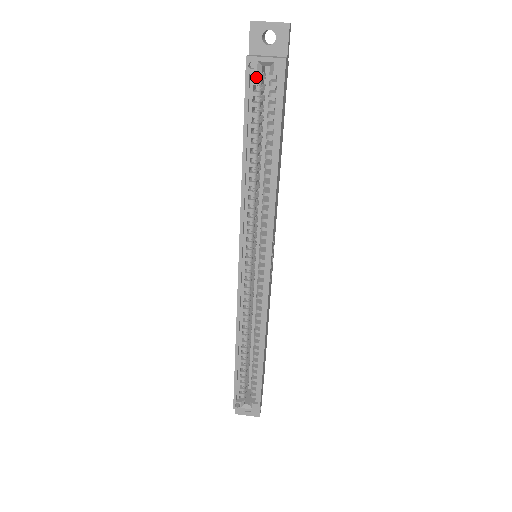
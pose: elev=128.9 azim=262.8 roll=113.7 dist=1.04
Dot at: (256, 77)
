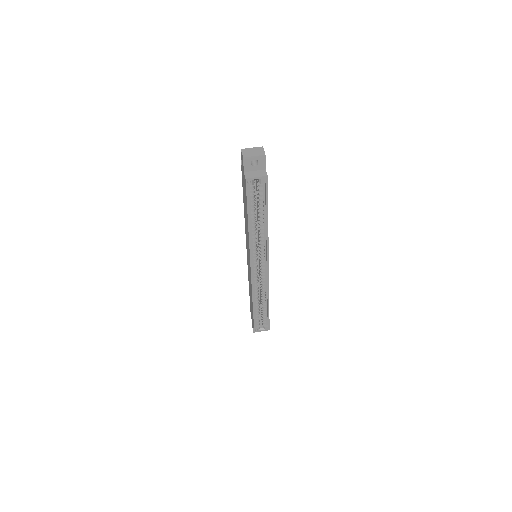
Dot at: (251, 184)
